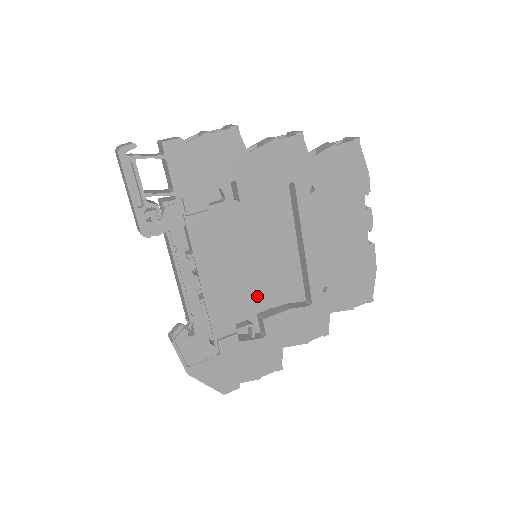
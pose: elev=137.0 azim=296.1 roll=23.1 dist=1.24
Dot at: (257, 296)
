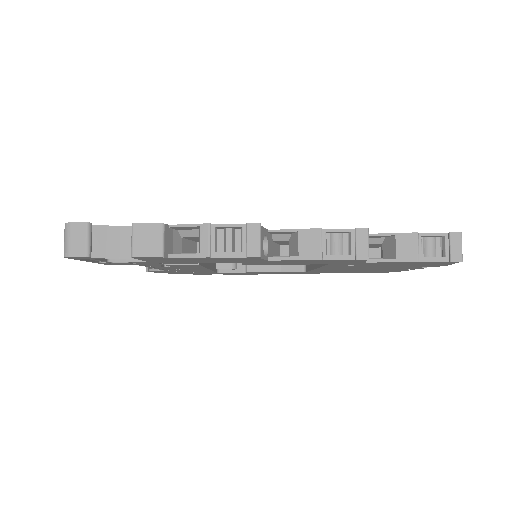
Dot at: occluded
